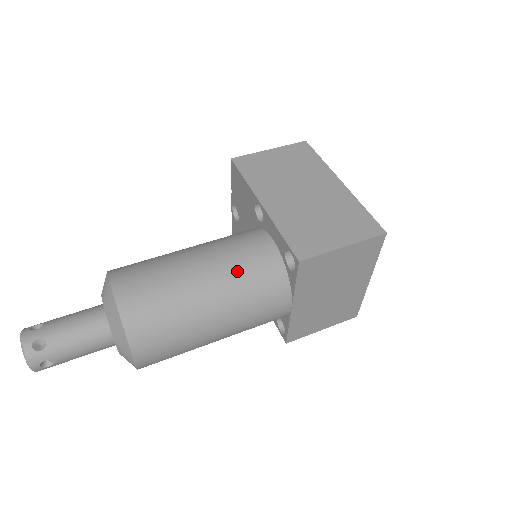
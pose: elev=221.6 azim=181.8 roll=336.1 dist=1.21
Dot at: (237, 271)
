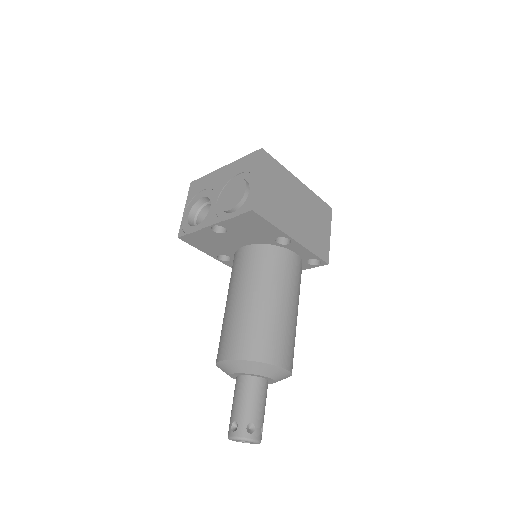
Dot at: (299, 290)
